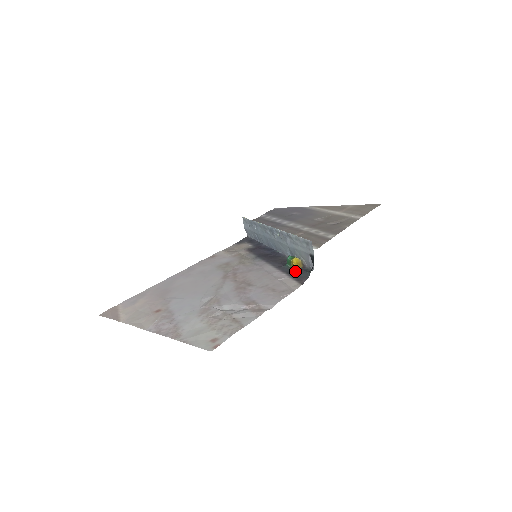
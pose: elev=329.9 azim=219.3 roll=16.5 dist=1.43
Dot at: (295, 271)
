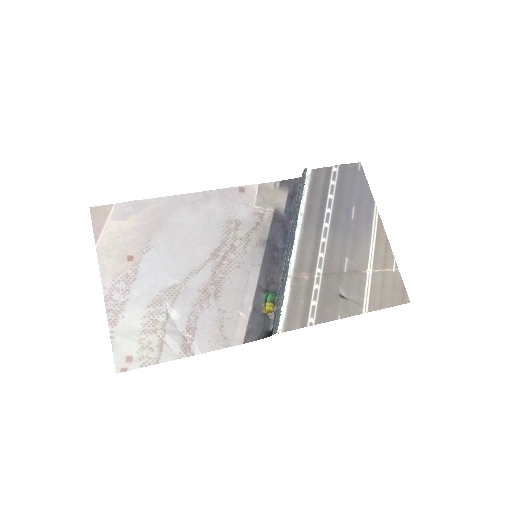
Dot at: (260, 315)
